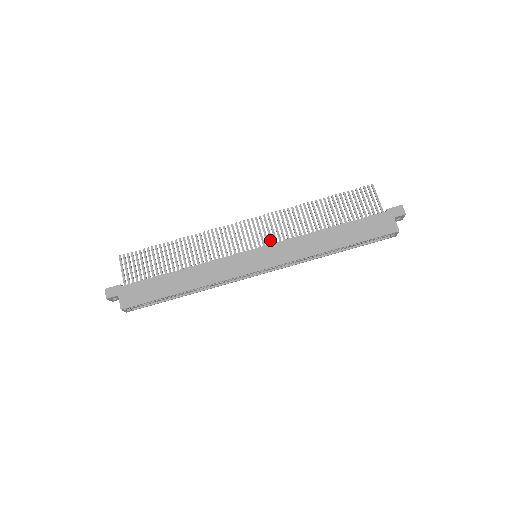
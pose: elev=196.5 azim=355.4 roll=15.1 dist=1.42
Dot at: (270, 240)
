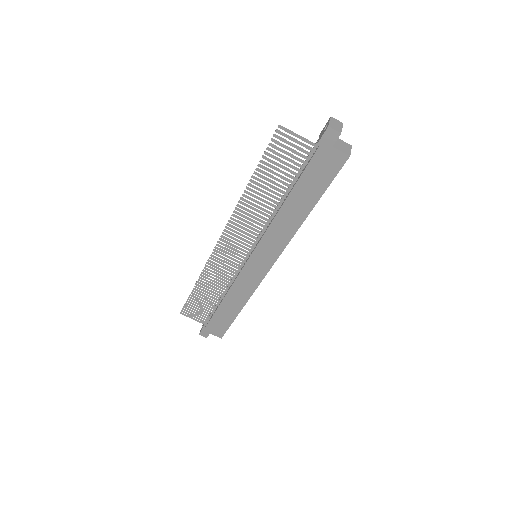
Dot at: occluded
